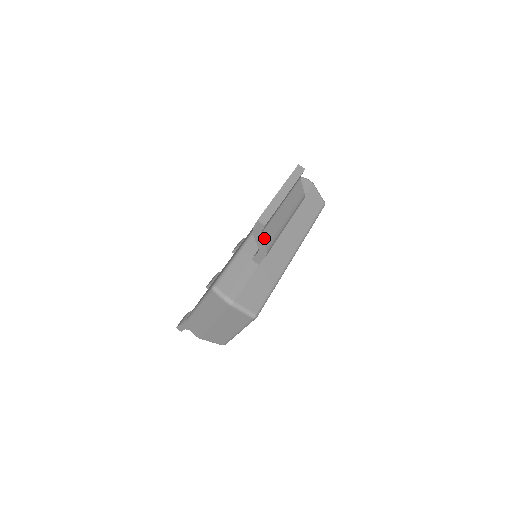
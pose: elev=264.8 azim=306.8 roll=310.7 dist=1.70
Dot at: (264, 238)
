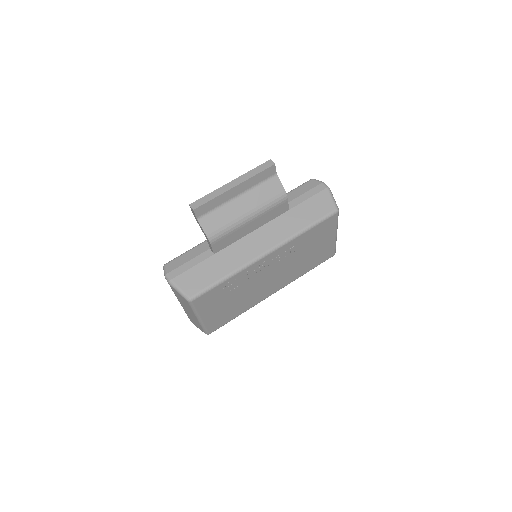
Dot at: (204, 225)
